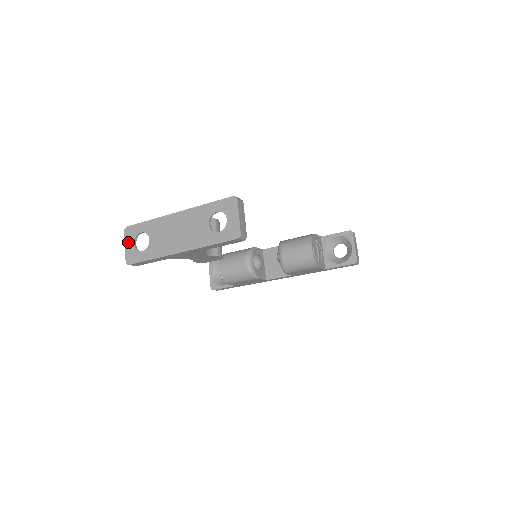
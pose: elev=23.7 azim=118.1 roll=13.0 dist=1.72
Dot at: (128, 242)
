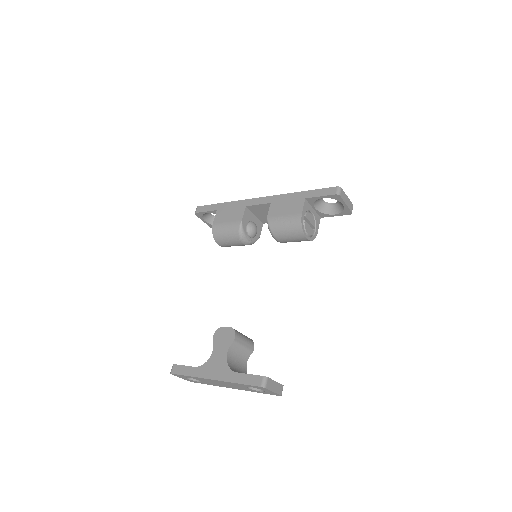
Dot at: occluded
